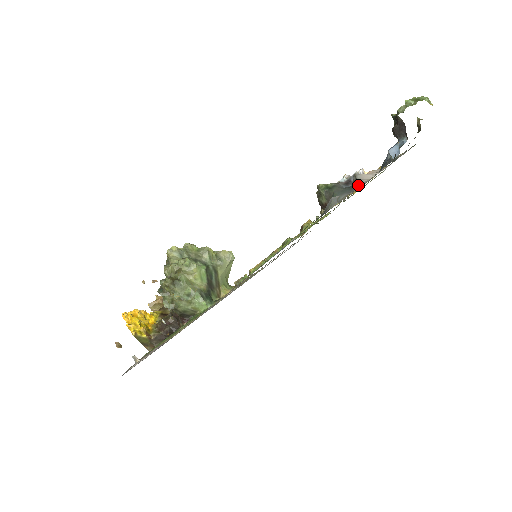
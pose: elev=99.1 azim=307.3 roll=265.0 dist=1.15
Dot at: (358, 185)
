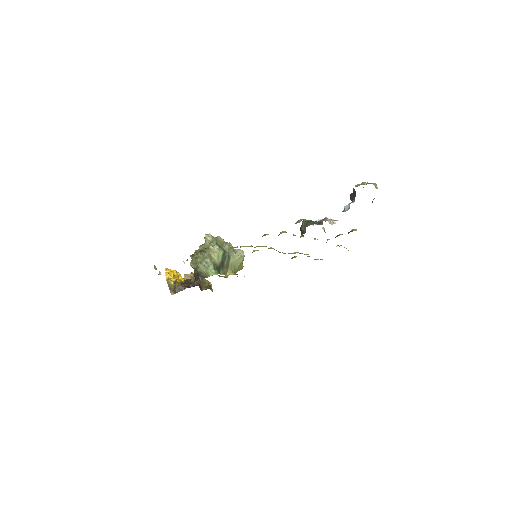
Dot at: (321, 221)
